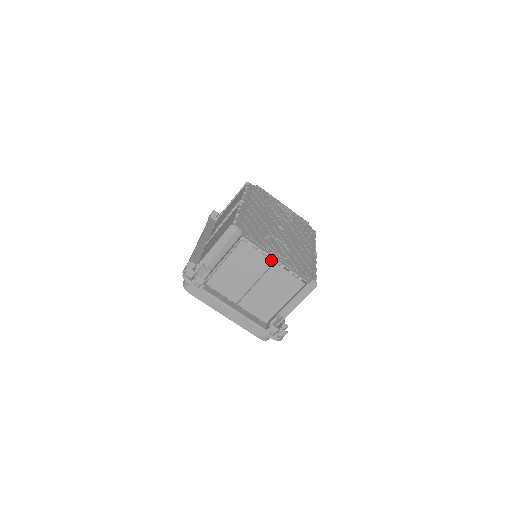
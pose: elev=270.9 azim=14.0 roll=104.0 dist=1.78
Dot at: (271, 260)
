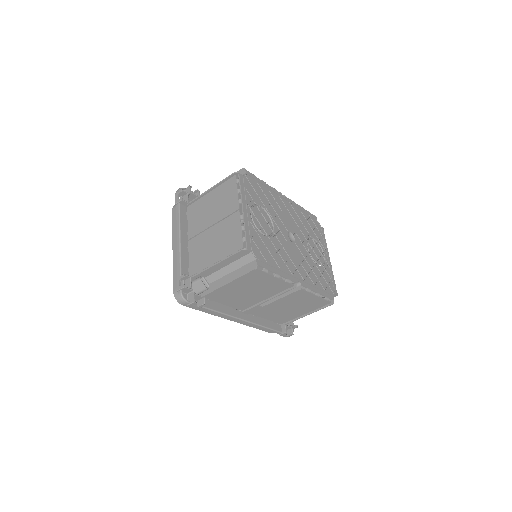
Dot at: (239, 206)
